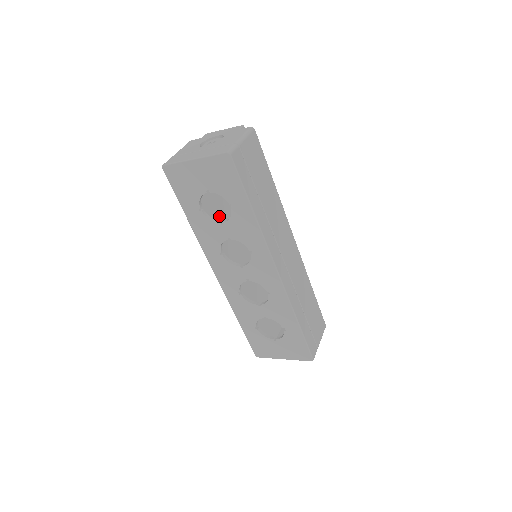
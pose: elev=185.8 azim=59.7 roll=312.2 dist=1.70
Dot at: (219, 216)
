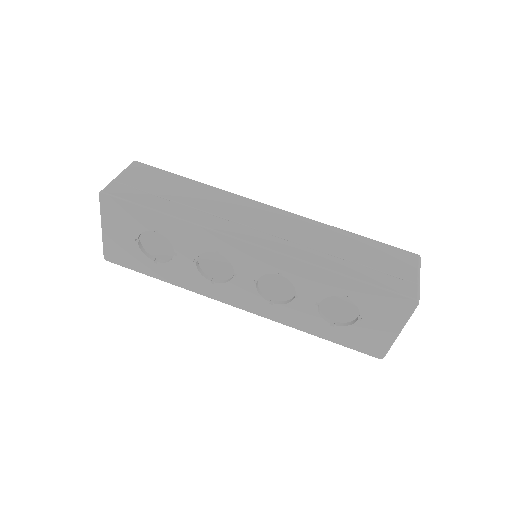
Dot at: occluded
